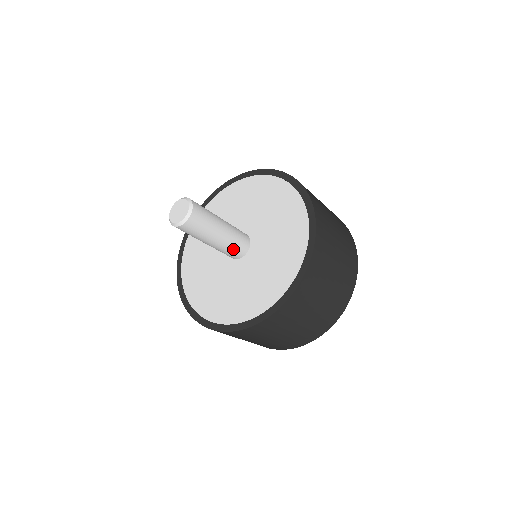
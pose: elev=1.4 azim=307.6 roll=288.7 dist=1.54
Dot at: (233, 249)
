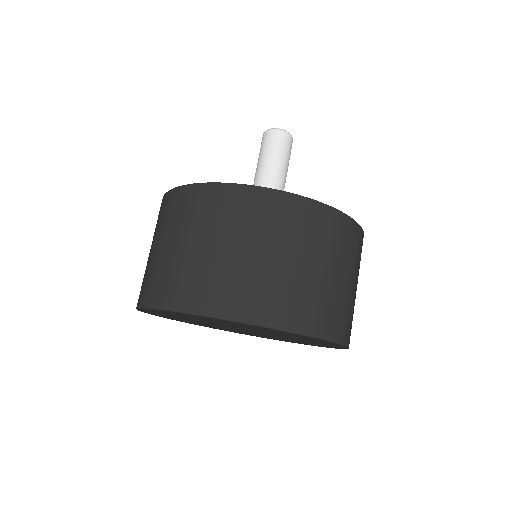
Dot at: occluded
